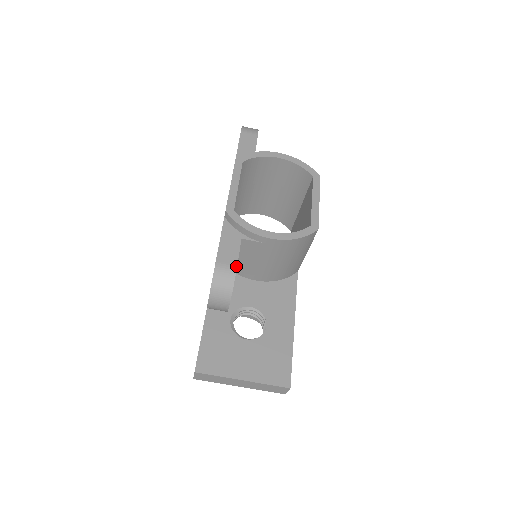
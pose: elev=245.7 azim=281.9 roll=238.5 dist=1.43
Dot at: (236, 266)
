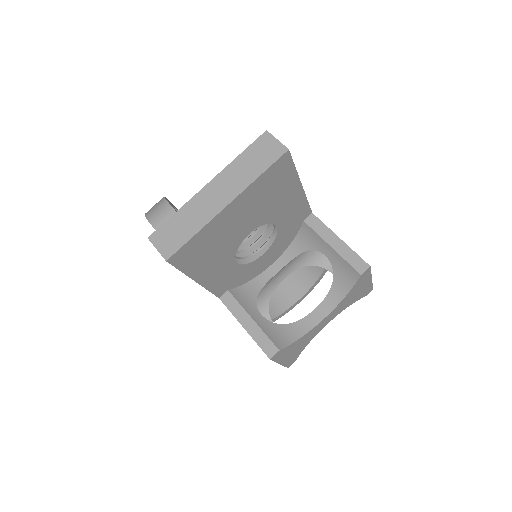
Dot at: occluded
